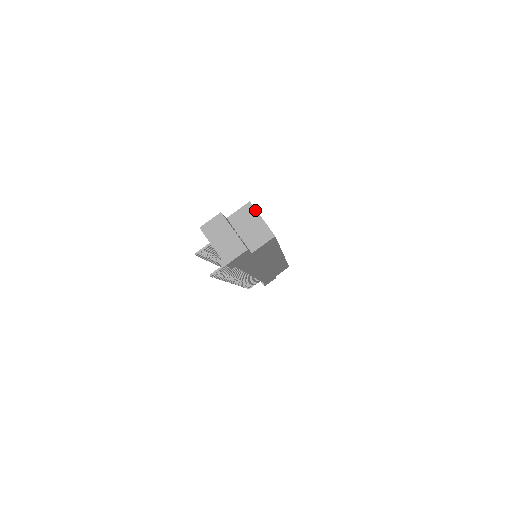
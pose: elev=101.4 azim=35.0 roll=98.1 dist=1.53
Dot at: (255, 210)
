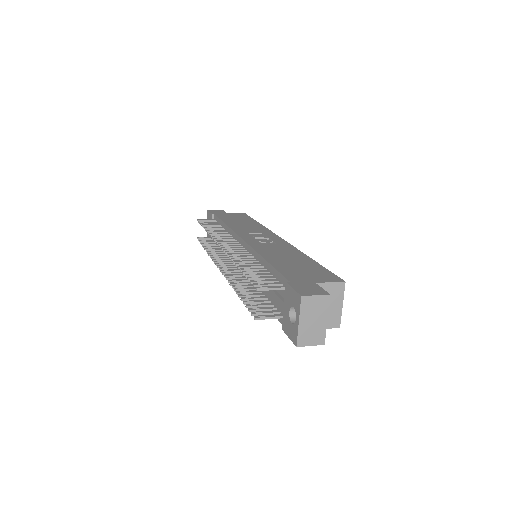
Dot at: (343, 293)
